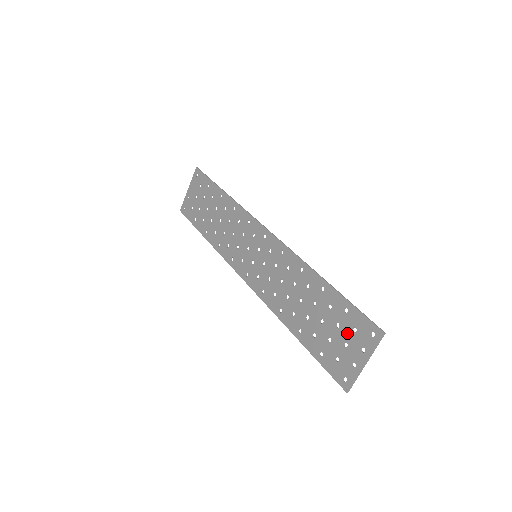
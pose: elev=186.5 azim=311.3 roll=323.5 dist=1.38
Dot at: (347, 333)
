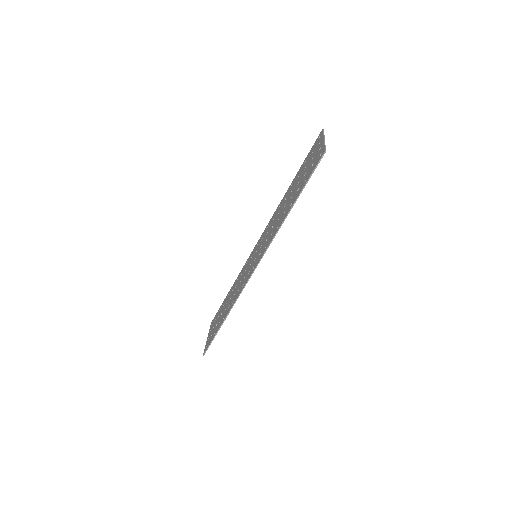
Dot at: (310, 158)
